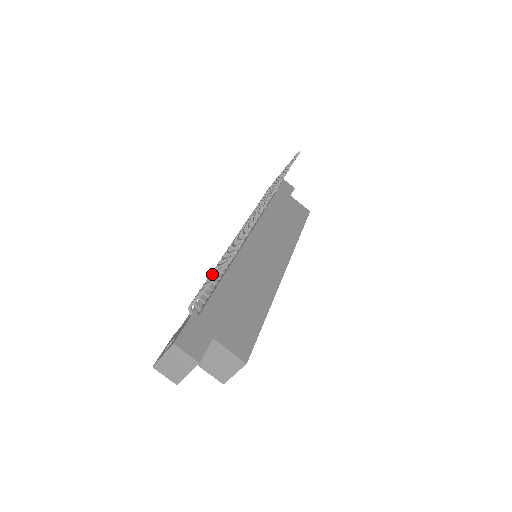
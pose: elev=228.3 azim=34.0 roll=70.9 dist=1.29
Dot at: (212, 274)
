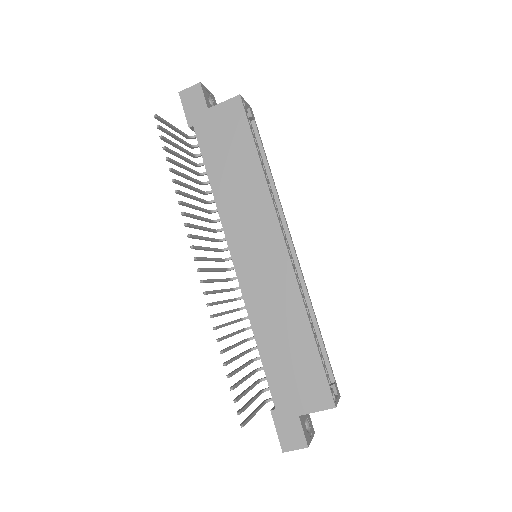
Dot at: (248, 377)
